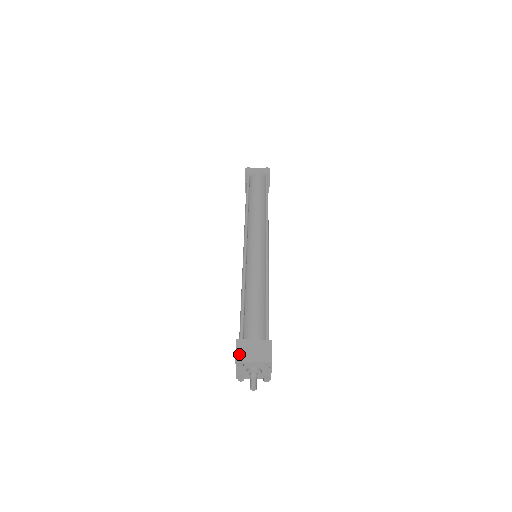
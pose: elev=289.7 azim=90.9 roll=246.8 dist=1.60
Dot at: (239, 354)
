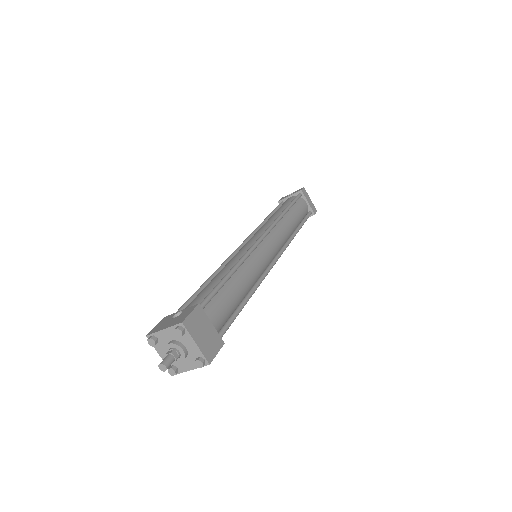
Dot at: (191, 320)
